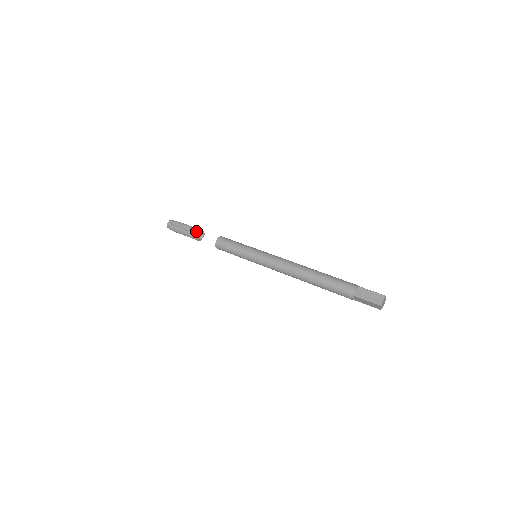
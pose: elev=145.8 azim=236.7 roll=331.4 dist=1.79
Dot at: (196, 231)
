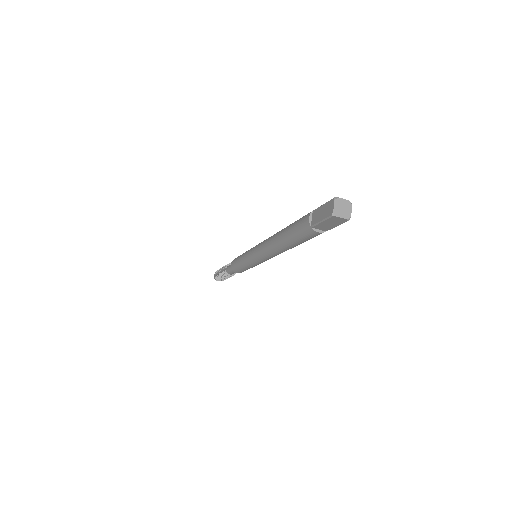
Dot at: (224, 269)
